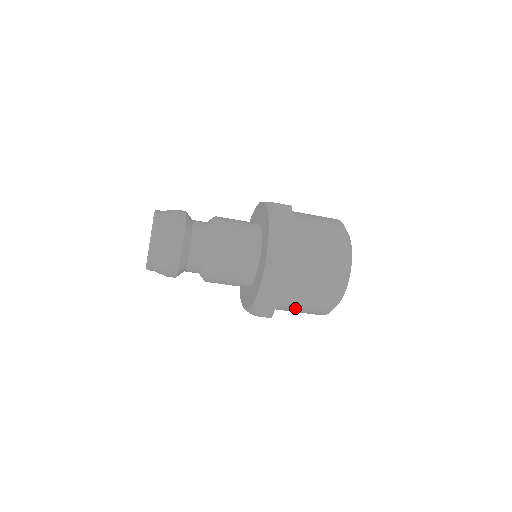
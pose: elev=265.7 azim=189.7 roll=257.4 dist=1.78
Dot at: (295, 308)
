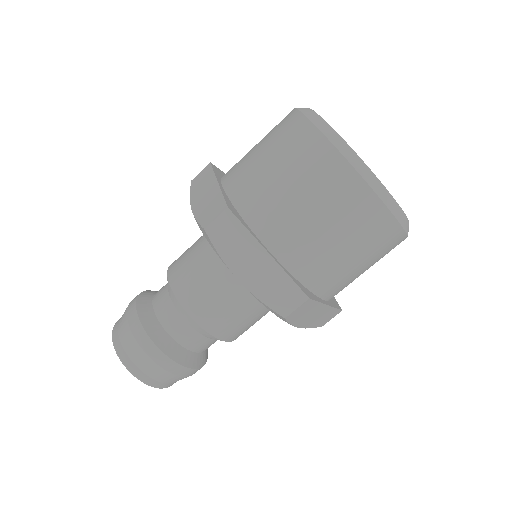
Dot at: occluded
